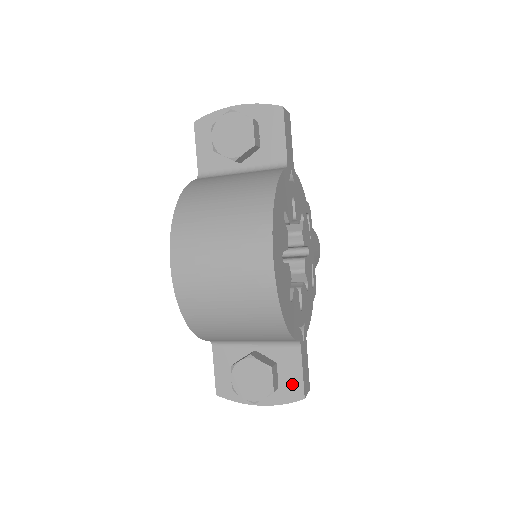
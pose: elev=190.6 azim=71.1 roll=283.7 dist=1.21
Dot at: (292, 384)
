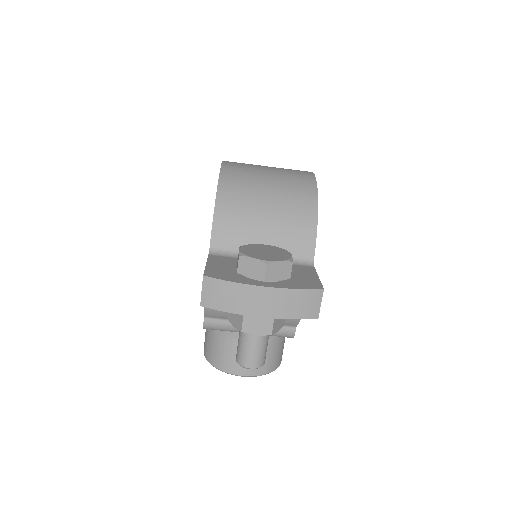
Dot at: (307, 280)
